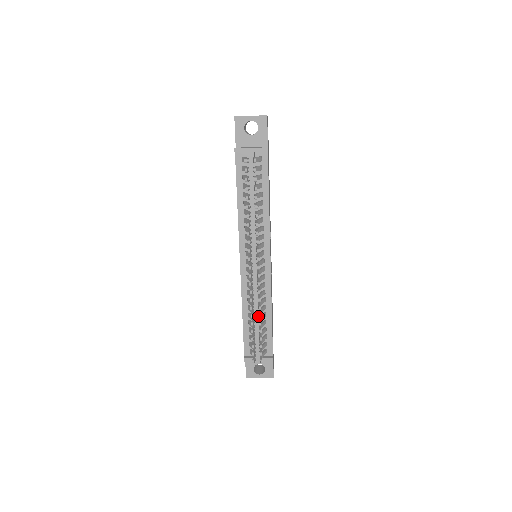
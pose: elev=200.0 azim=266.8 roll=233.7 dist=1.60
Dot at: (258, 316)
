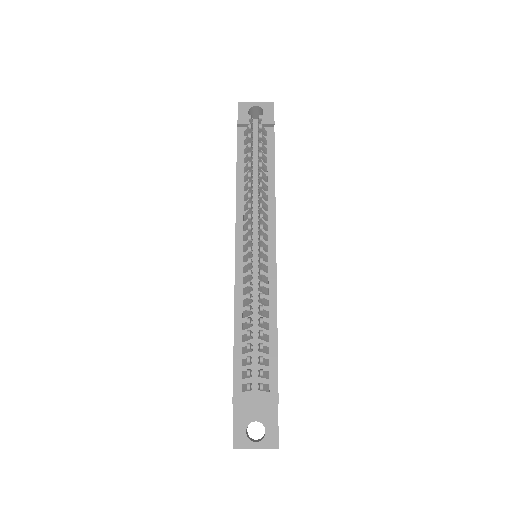
Dot at: (257, 325)
